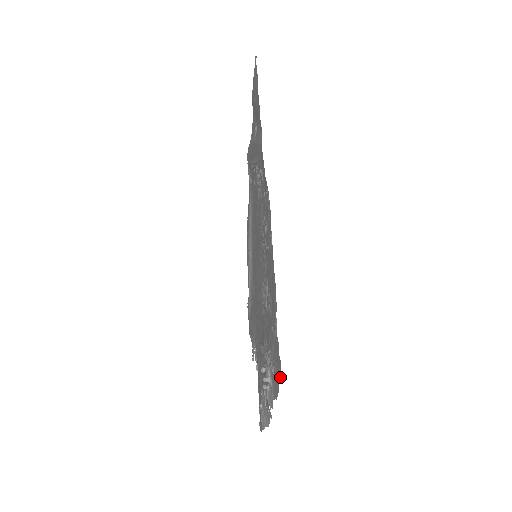
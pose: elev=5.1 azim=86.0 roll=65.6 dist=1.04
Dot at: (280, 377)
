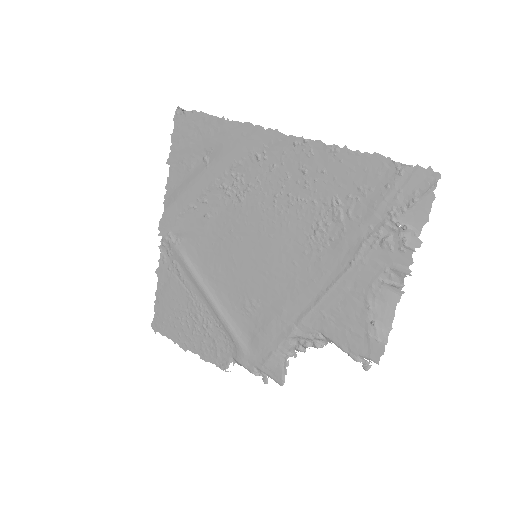
Dot at: (436, 176)
